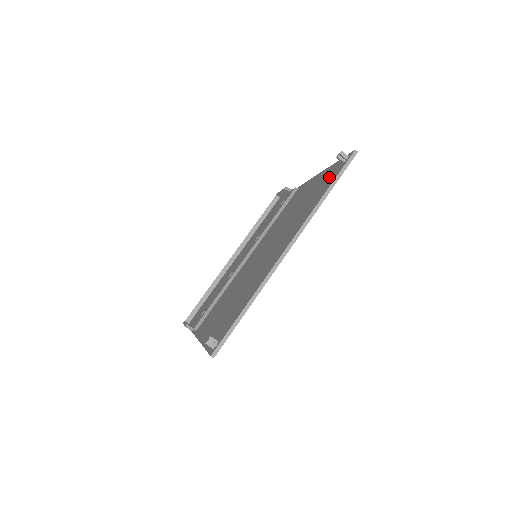
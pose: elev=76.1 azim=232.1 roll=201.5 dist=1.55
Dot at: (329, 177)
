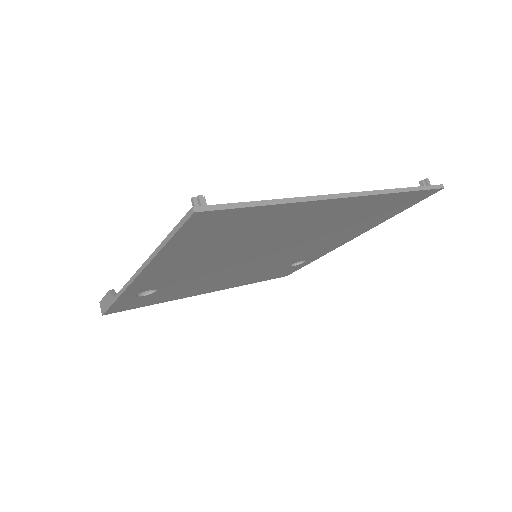
Dot at: occluded
